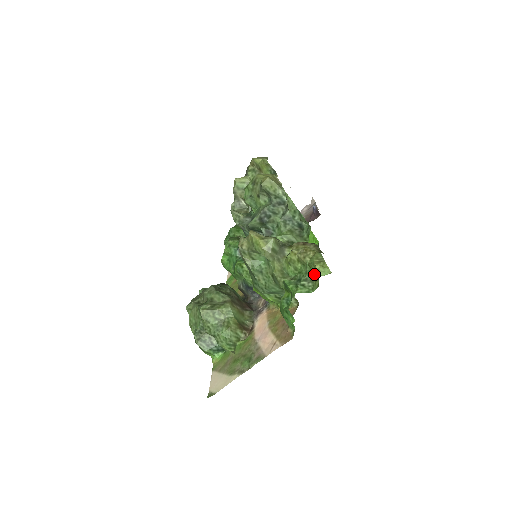
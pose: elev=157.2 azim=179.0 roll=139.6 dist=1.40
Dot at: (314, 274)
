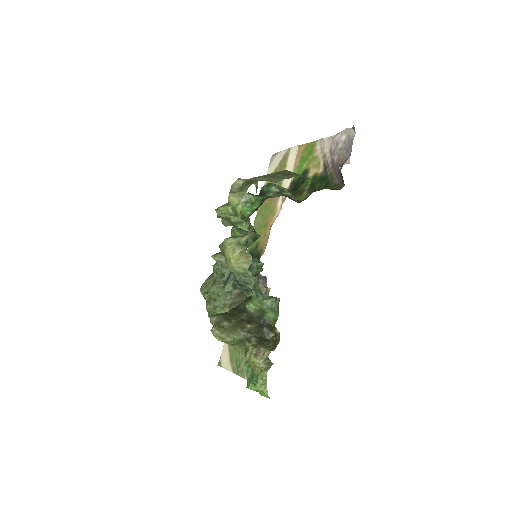
Dot at: occluded
